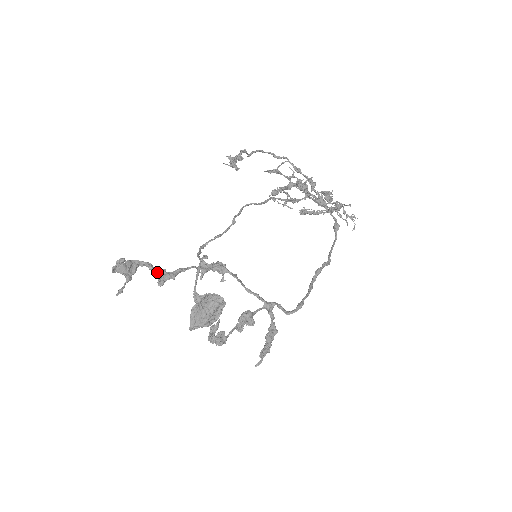
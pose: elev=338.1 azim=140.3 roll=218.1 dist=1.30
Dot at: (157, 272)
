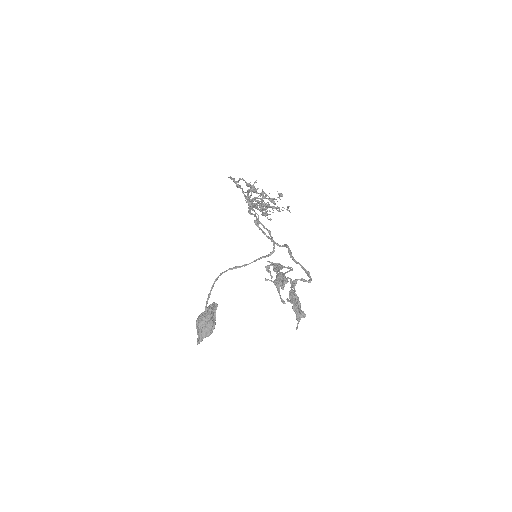
Dot at: (283, 279)
